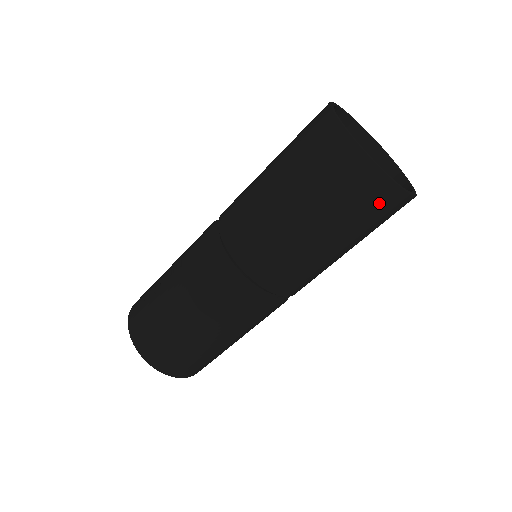
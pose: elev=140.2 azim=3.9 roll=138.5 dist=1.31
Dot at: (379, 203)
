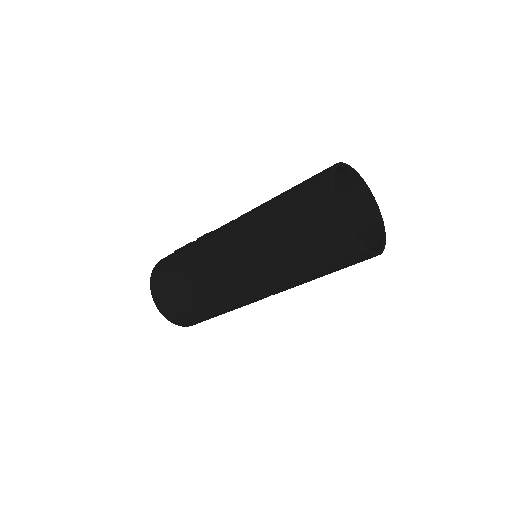
Dot at: (328, 234)
